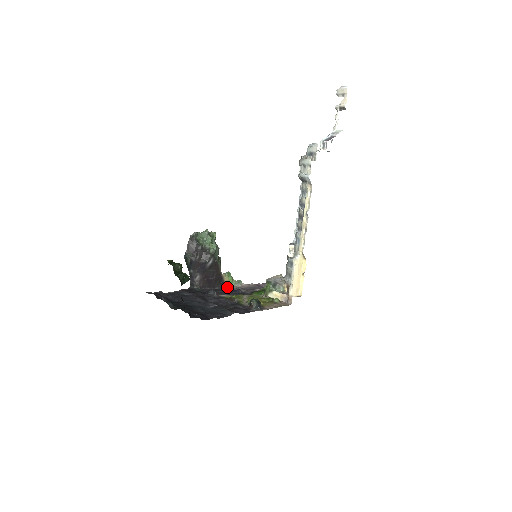
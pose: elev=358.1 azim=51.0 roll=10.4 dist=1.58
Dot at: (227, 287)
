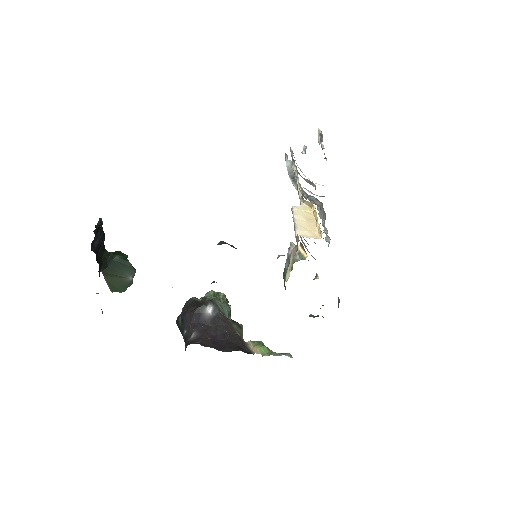
Dot at: occluded
